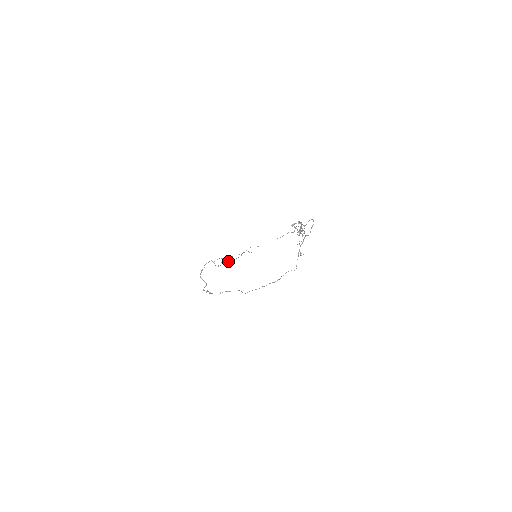
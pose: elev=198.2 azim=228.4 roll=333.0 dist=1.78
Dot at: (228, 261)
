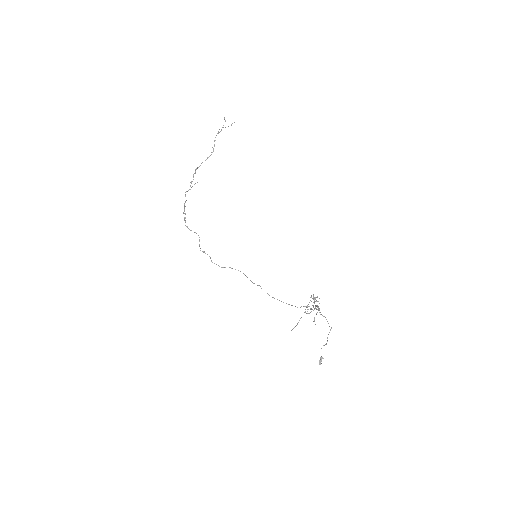
Dot at: occluded
